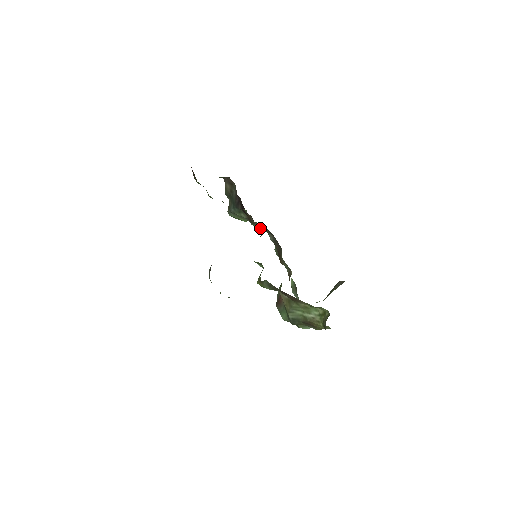
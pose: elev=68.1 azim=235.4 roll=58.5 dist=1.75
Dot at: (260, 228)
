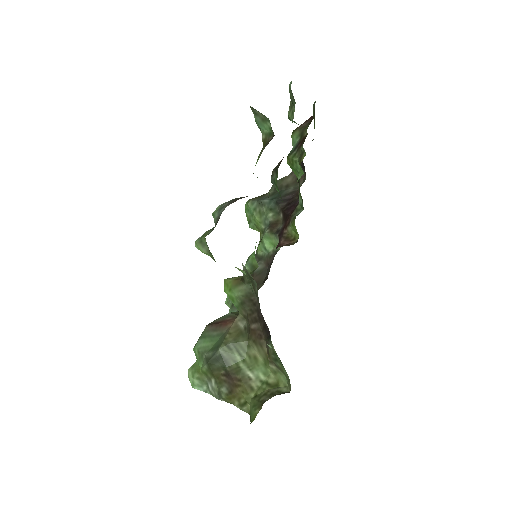
Dot at: (287, 240)
